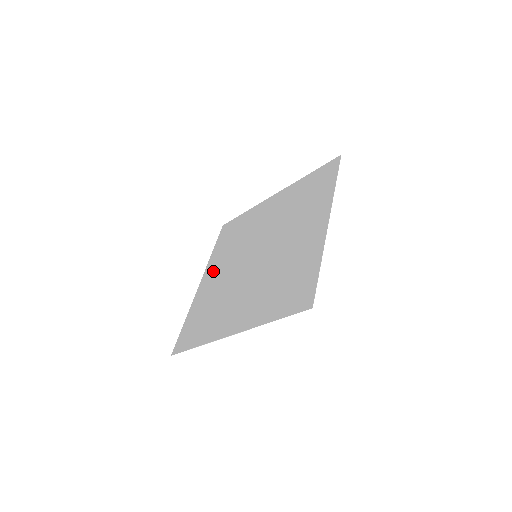
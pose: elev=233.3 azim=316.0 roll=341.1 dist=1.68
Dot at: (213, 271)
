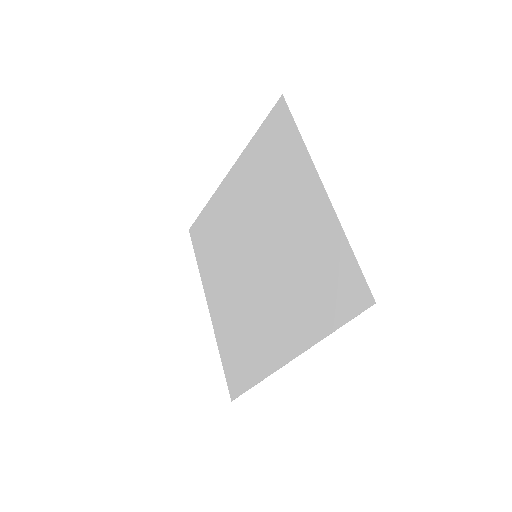
Dot at: (238, 183)
